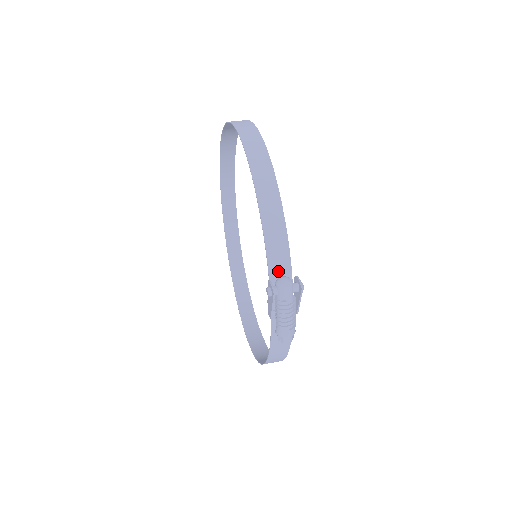
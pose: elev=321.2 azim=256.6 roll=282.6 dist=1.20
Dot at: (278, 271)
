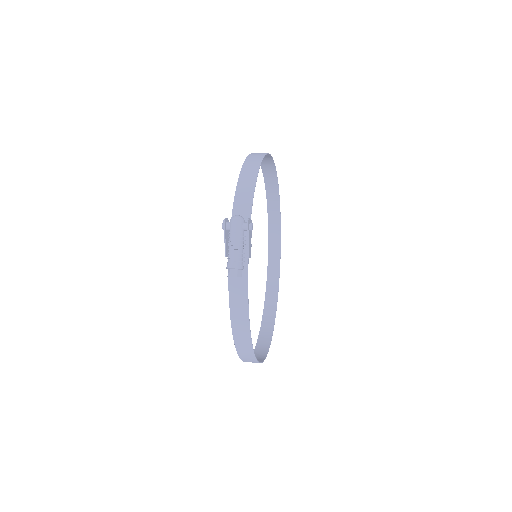
Dot at: occluded
